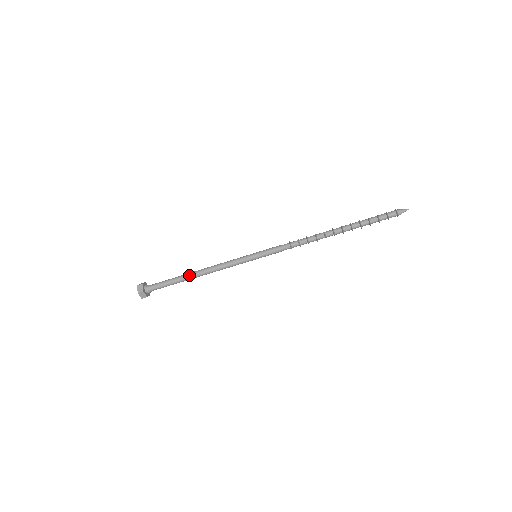
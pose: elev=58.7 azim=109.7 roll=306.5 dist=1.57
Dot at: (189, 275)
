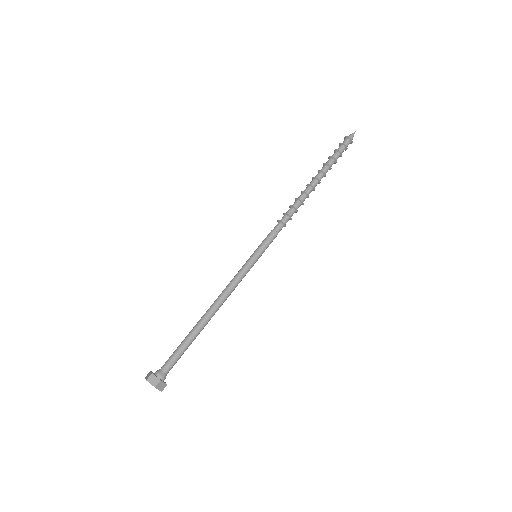
Dot at: (200, 324)
